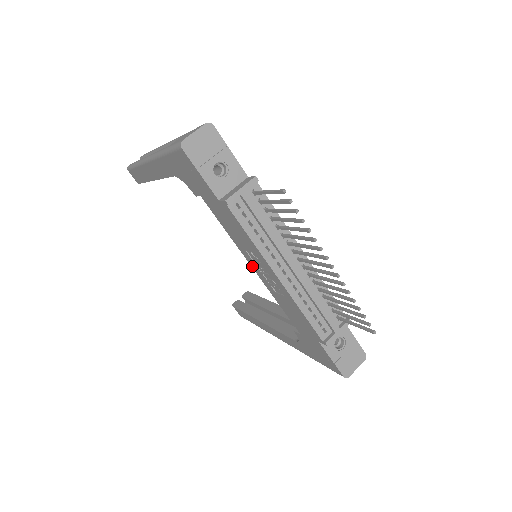
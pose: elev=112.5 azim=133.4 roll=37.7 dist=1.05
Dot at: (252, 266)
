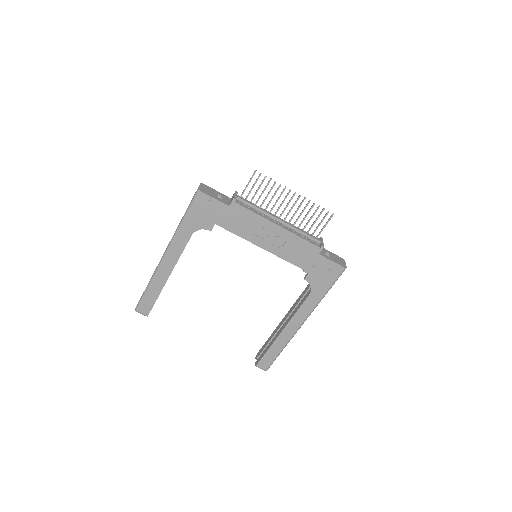
Dot at: (261, 246)
